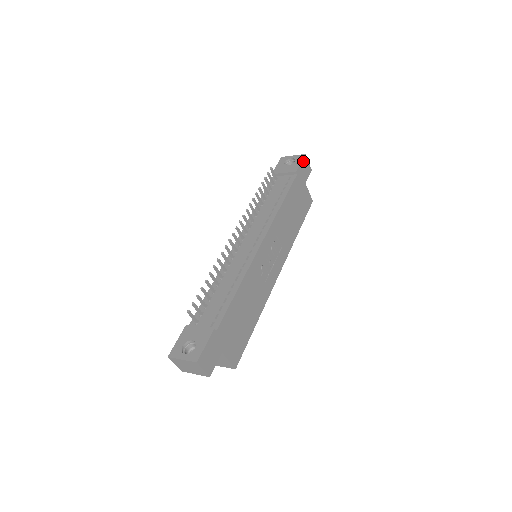
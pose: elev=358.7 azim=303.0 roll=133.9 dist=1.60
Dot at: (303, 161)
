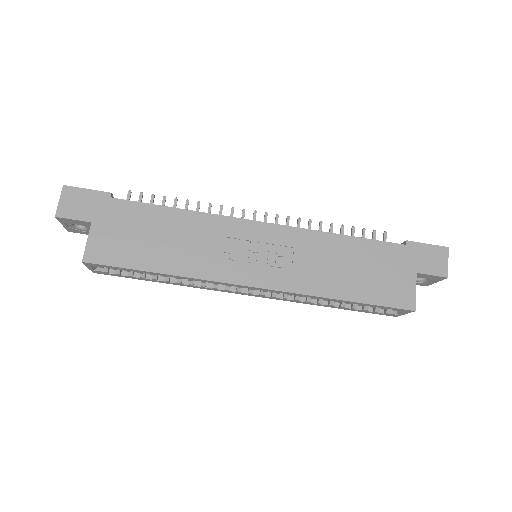
Dot at: (435, 248)
